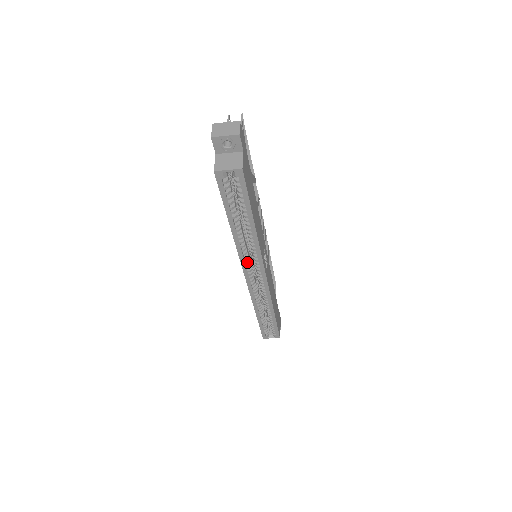
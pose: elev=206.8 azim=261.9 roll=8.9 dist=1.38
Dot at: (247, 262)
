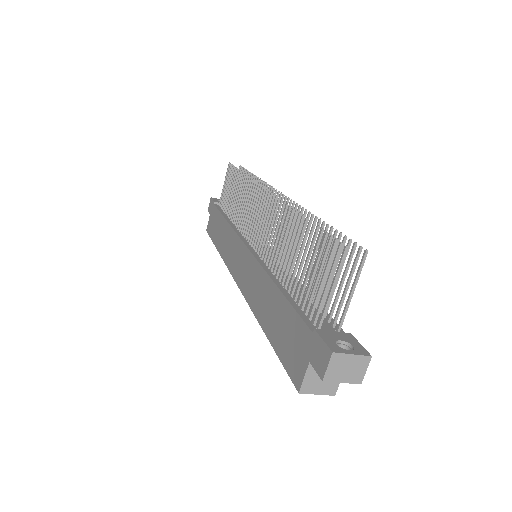
Dot at: occluded
